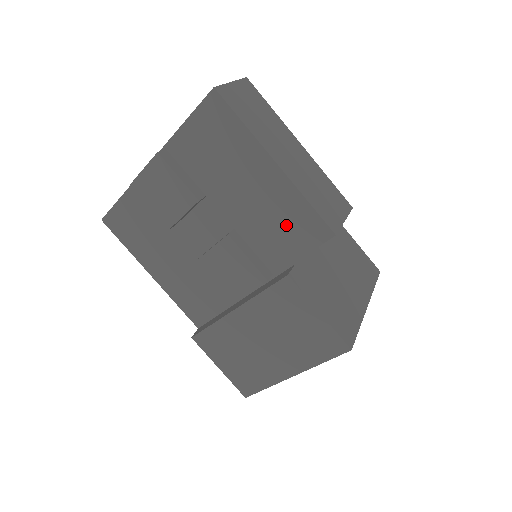
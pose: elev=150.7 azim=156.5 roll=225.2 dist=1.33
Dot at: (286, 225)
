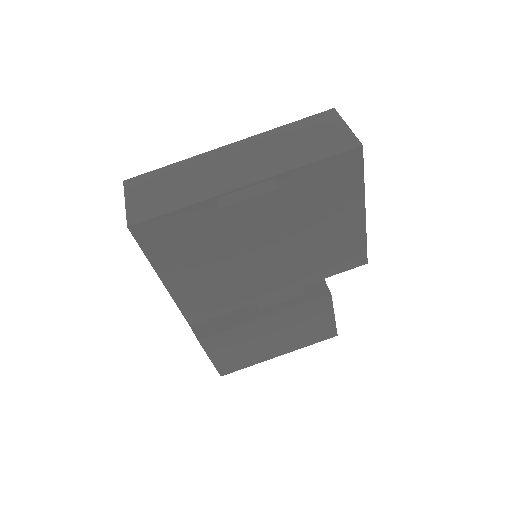
Dot at: (339, 254)
